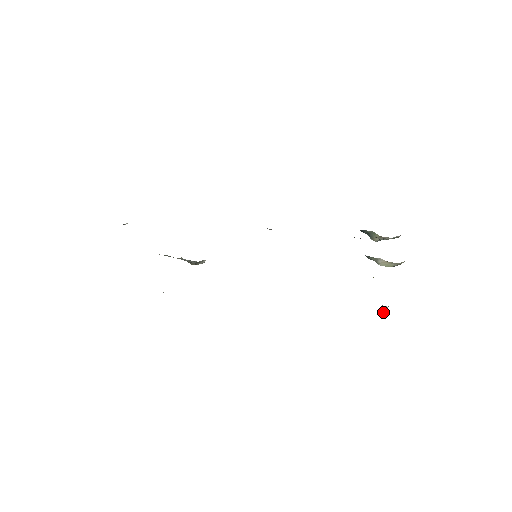
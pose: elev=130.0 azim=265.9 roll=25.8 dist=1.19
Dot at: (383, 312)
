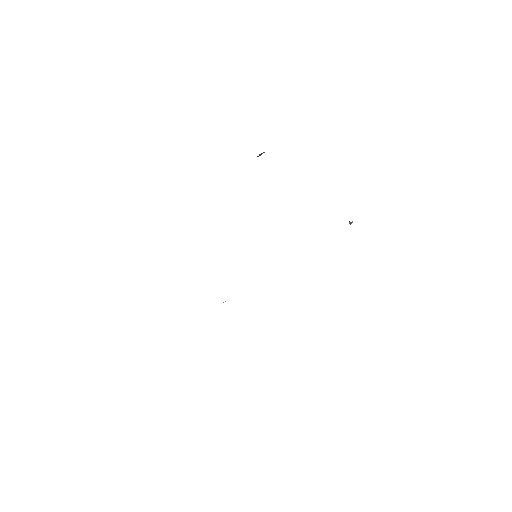
Dot at: occluded
